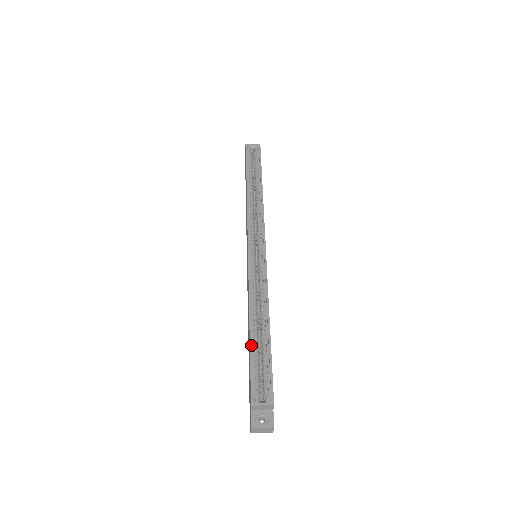
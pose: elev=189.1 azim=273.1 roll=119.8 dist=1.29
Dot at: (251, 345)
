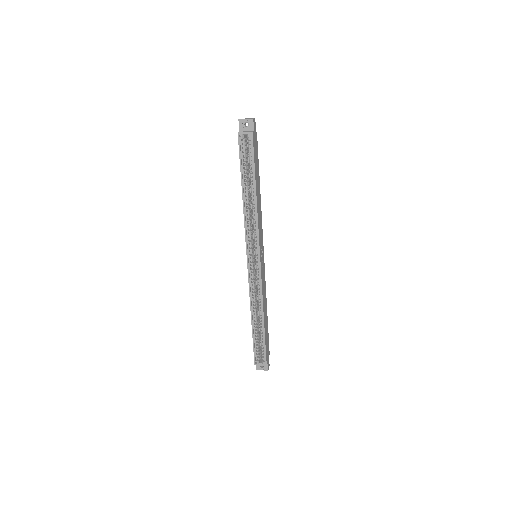
Dot at: (253, 334)
